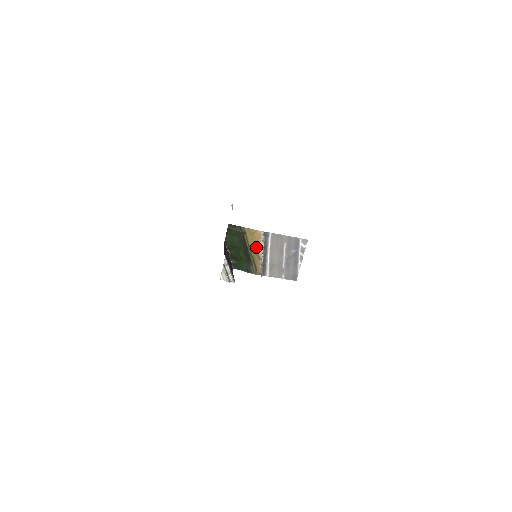
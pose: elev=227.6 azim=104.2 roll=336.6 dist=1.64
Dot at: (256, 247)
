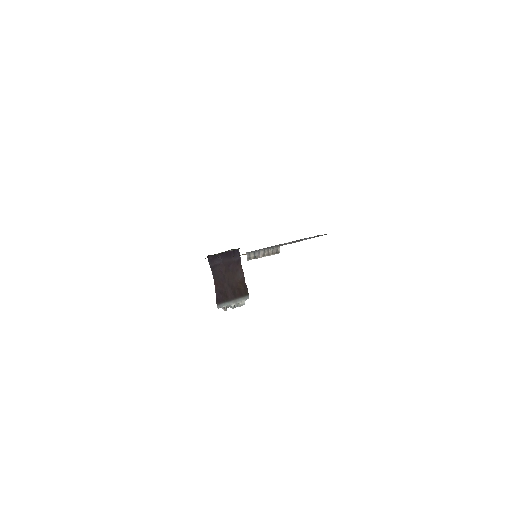
Dot at: occluded
